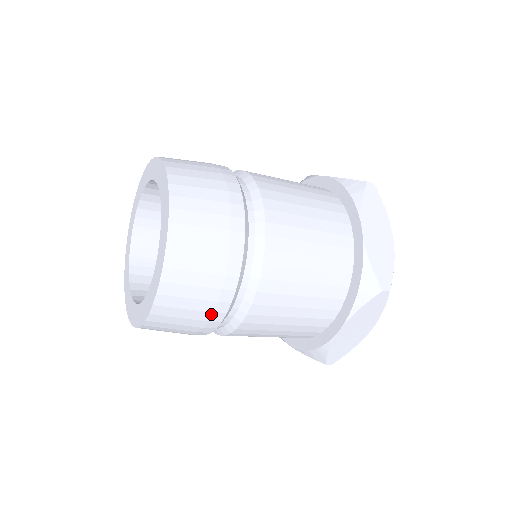
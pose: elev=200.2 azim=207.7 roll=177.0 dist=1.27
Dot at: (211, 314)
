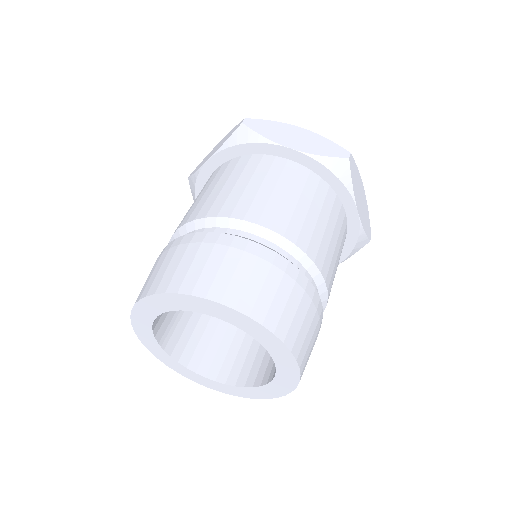
Dot at: occluded
